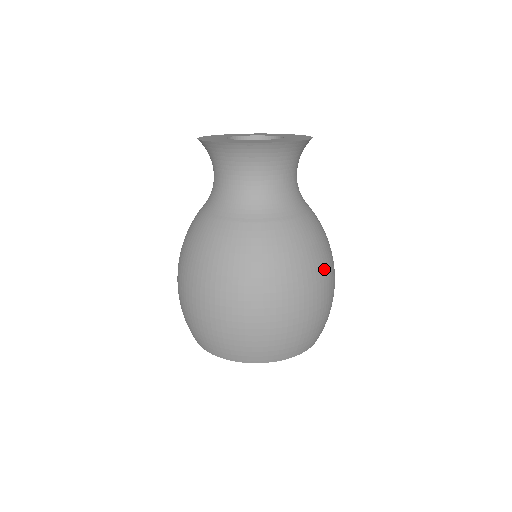
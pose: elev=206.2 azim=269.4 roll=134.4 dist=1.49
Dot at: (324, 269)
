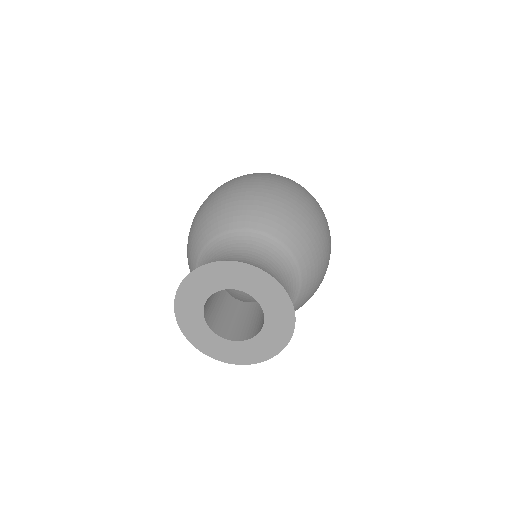
Dot at: occluded
